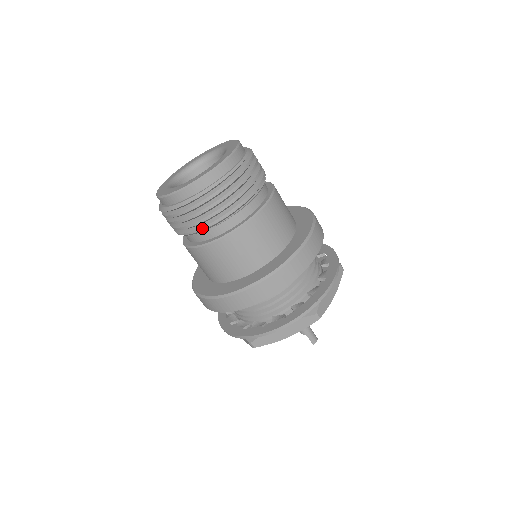
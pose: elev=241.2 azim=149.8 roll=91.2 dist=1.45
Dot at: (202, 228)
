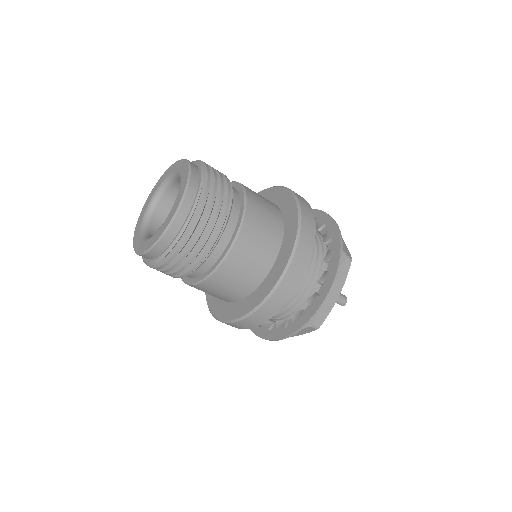
Dot at: (176, 277)
